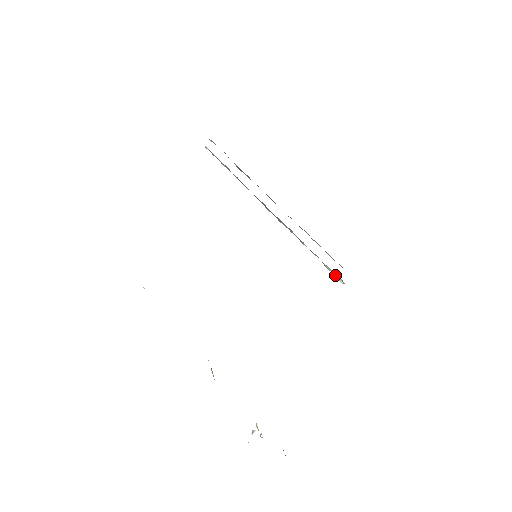
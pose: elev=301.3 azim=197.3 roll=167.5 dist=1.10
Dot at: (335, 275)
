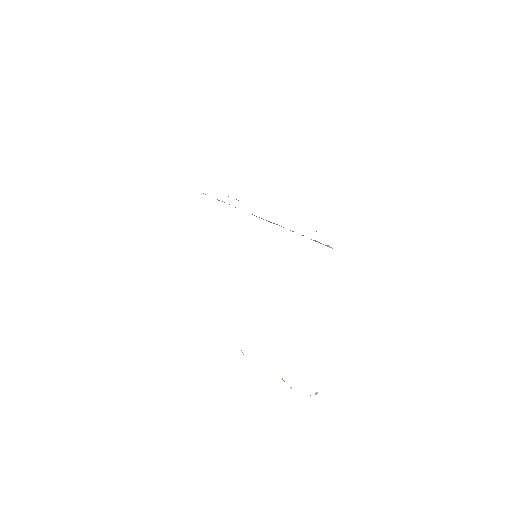
Dot at: (323, 244)
